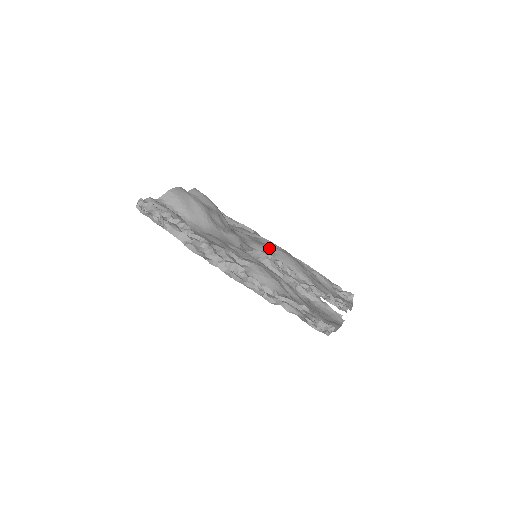
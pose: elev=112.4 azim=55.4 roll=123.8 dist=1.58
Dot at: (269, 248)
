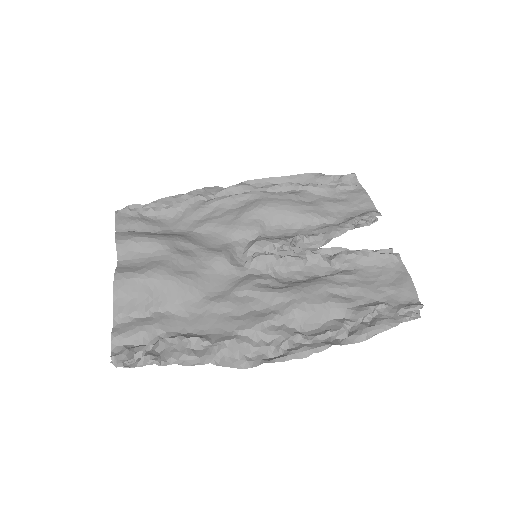
Dot at: (249, 219)
